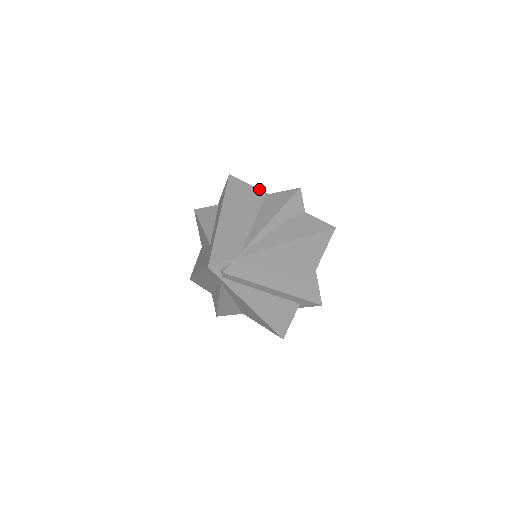
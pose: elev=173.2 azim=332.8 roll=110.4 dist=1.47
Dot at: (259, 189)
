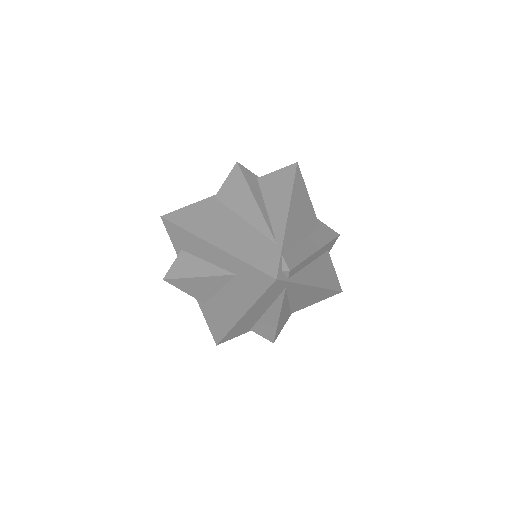
Dot at: (203, 200)
